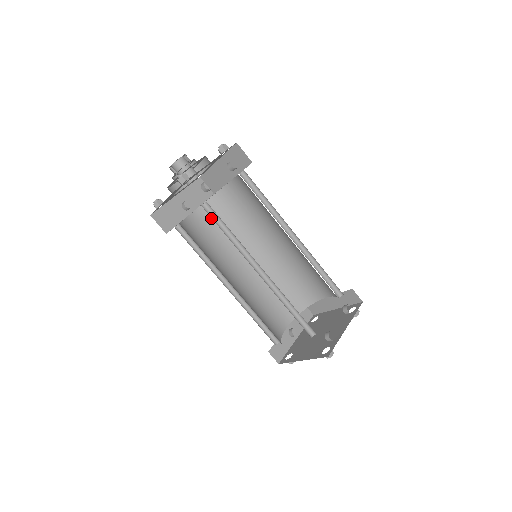
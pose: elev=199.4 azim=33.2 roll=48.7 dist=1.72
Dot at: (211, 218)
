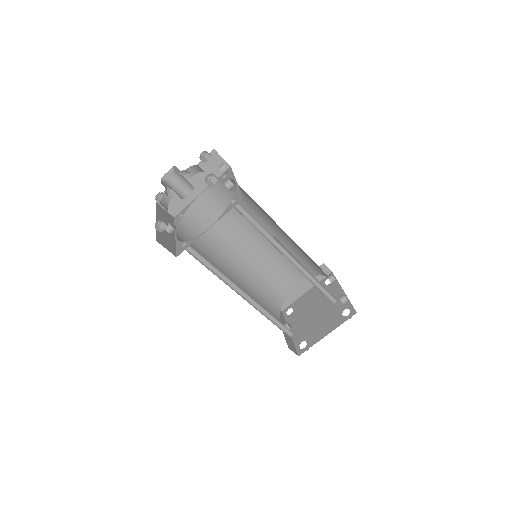
Dot at: (190, 238)
